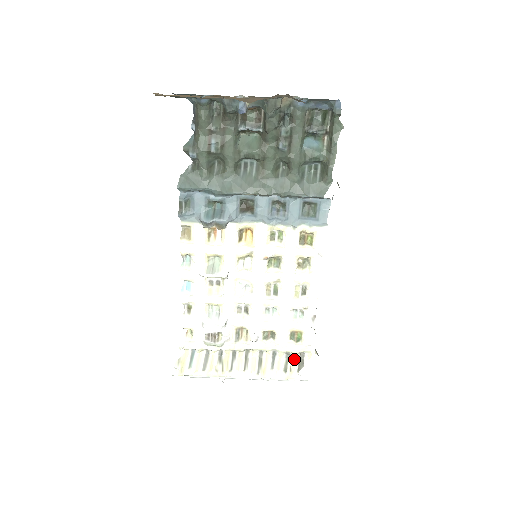
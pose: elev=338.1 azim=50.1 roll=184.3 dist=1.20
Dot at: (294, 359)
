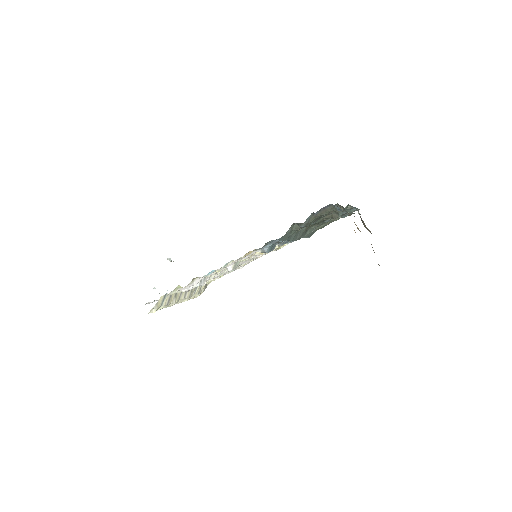
Dot at: (204, 285)
